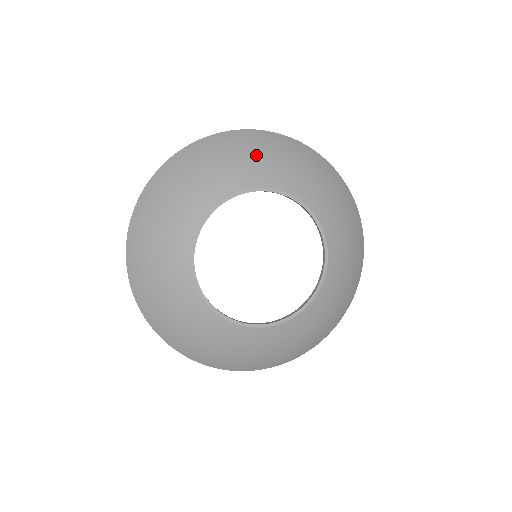
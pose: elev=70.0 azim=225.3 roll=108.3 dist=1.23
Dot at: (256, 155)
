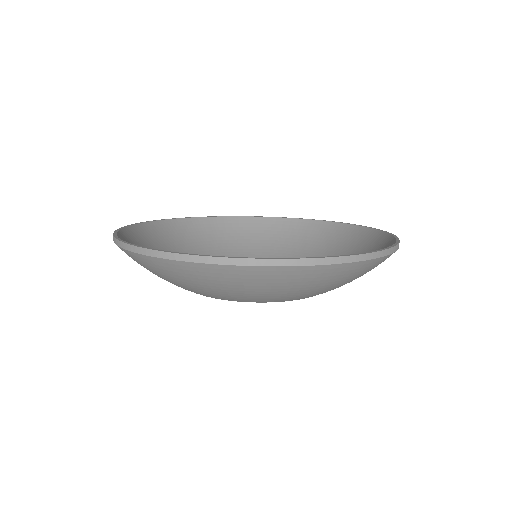
Dot at: (170, 281)
